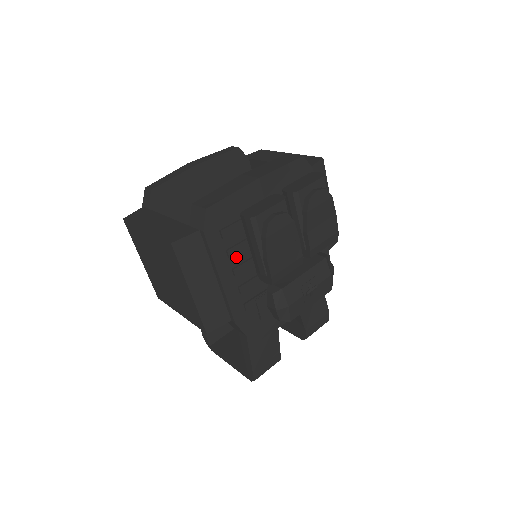
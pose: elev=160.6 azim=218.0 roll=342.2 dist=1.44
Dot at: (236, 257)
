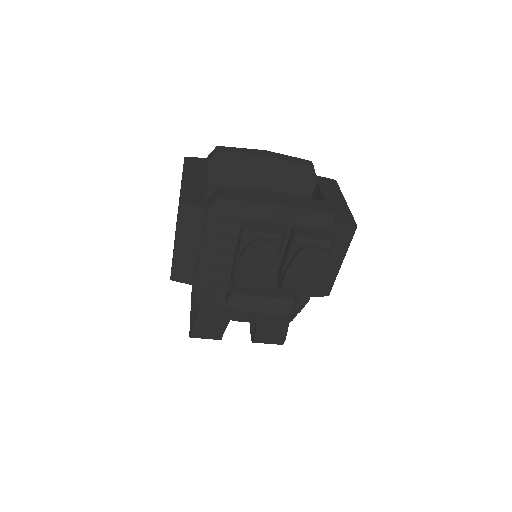
Dot at: (223, 246)
